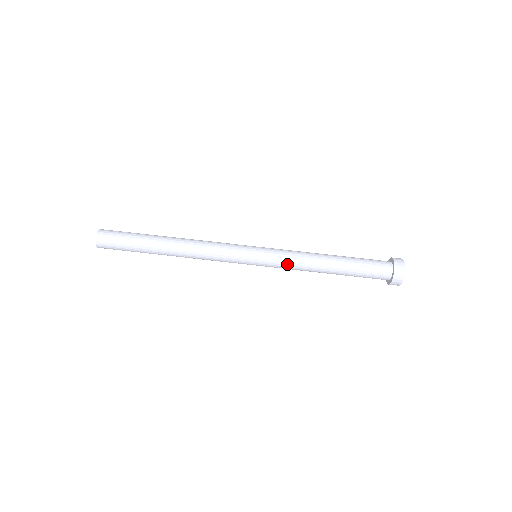
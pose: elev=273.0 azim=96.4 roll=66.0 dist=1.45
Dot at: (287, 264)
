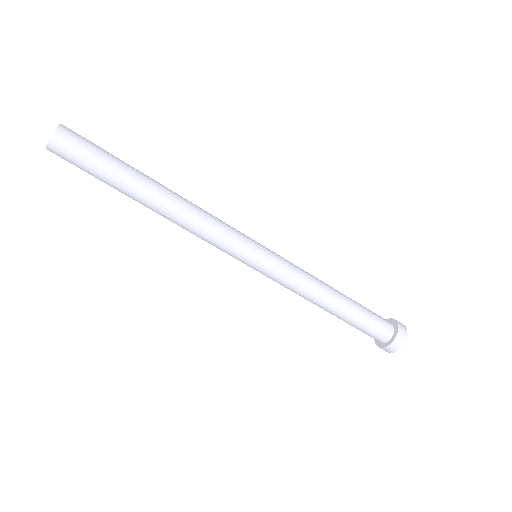
Dot at: (287, 285)
